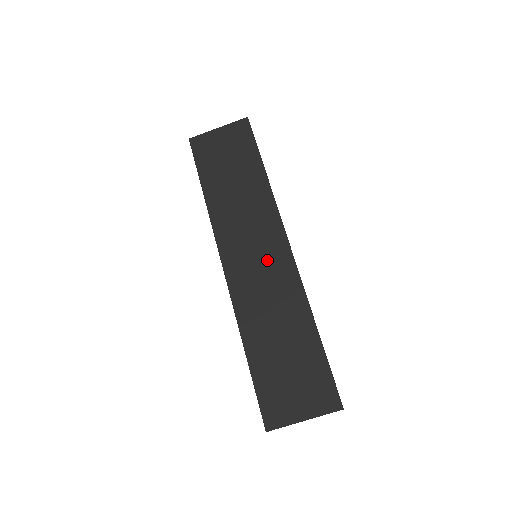
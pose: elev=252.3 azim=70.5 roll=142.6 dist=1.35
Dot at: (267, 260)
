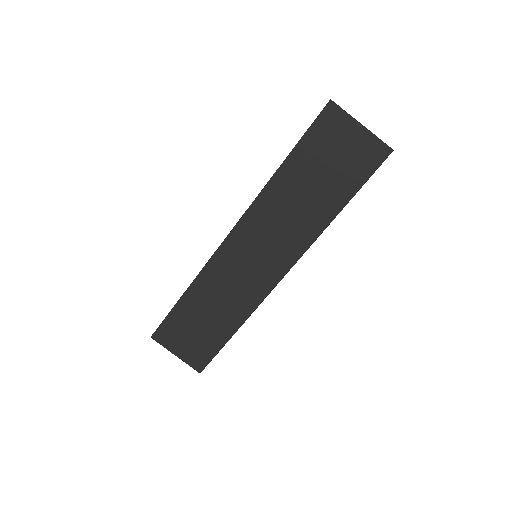
Dot at: (259, 268)
